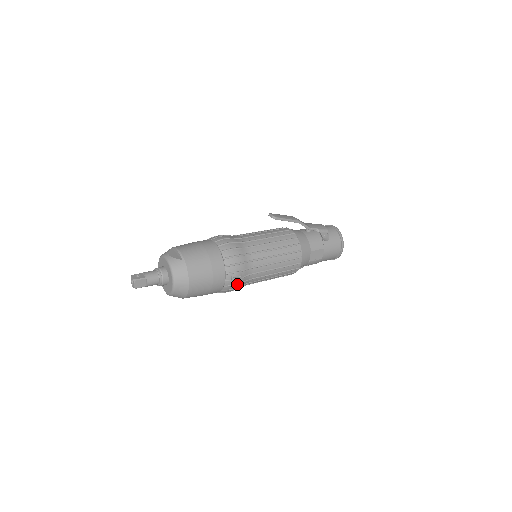
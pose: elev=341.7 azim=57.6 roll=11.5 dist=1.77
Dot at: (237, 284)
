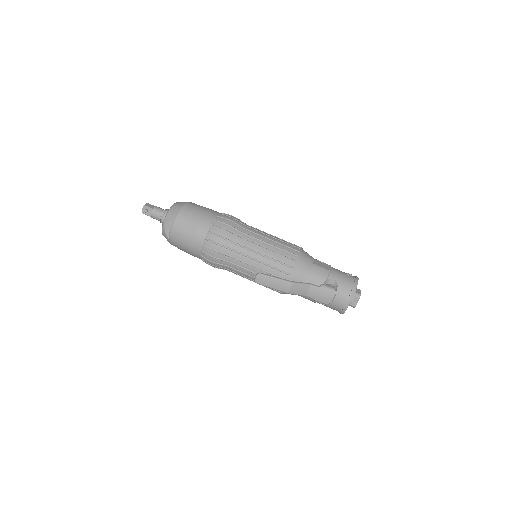
Dot at: occluded
